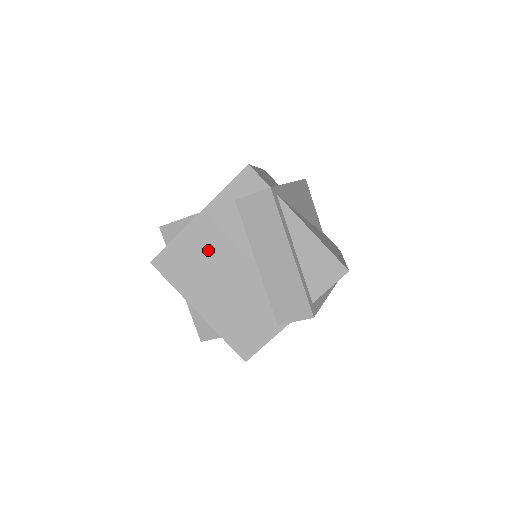
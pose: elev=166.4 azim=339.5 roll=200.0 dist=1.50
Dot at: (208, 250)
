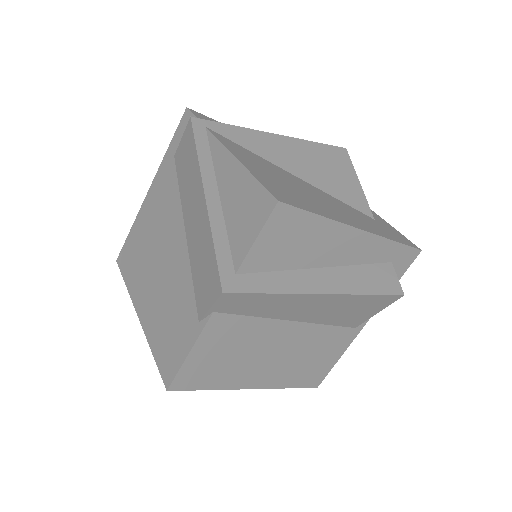
Dot at: (151, 229)
